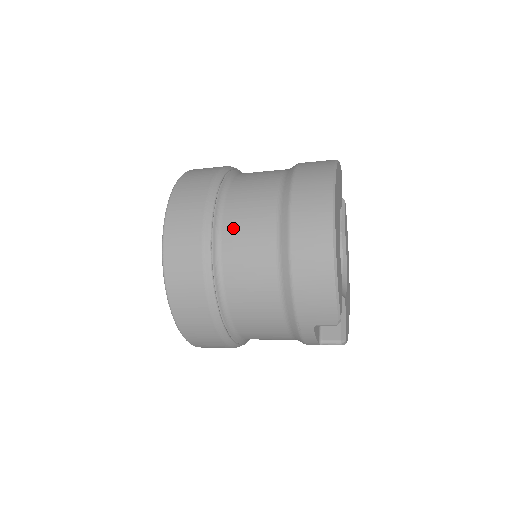
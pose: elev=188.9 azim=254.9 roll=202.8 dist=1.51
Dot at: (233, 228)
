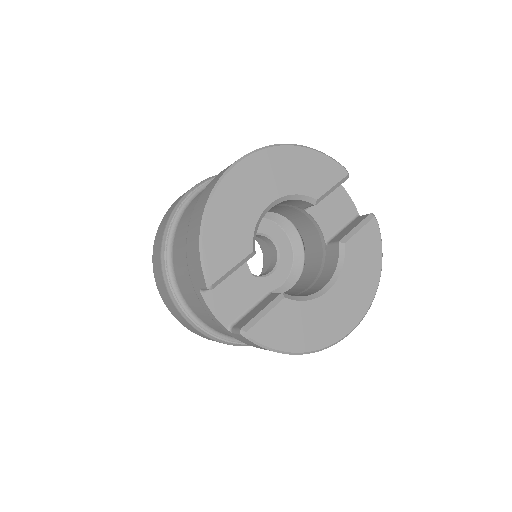
Dot at: (194, 200)
